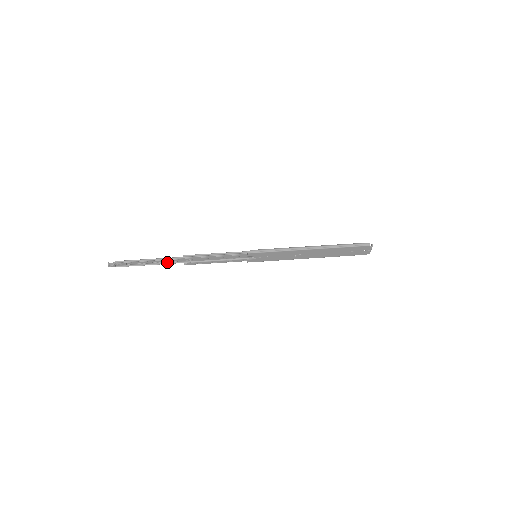
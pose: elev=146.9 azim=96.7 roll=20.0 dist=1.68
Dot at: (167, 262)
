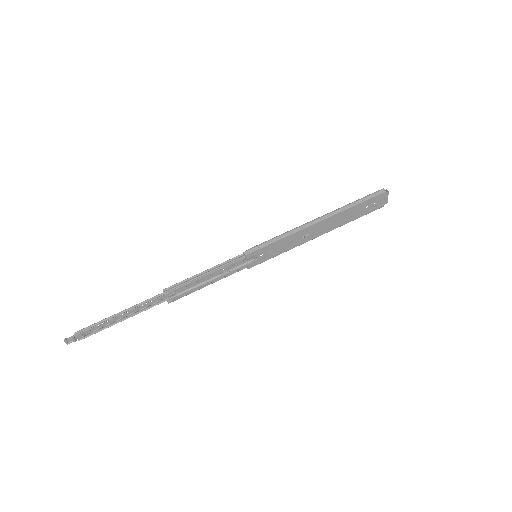
Dot at: (145, 308)
